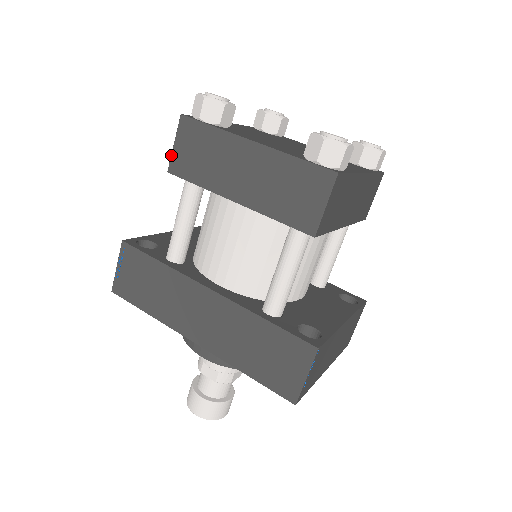
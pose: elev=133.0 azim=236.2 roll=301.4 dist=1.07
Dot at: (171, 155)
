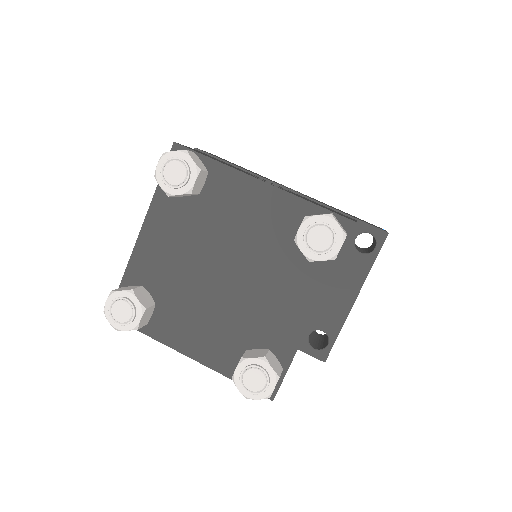
Dot at: occluded
